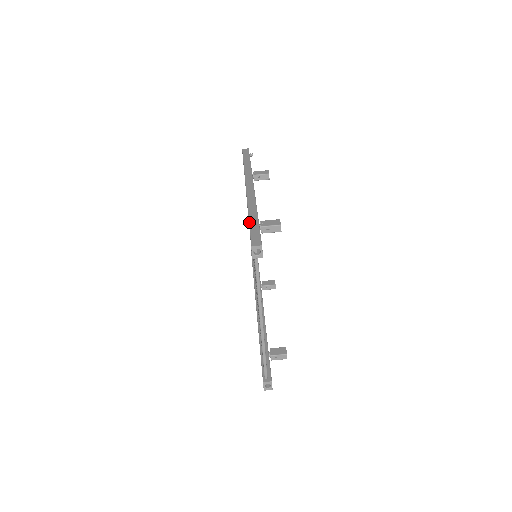
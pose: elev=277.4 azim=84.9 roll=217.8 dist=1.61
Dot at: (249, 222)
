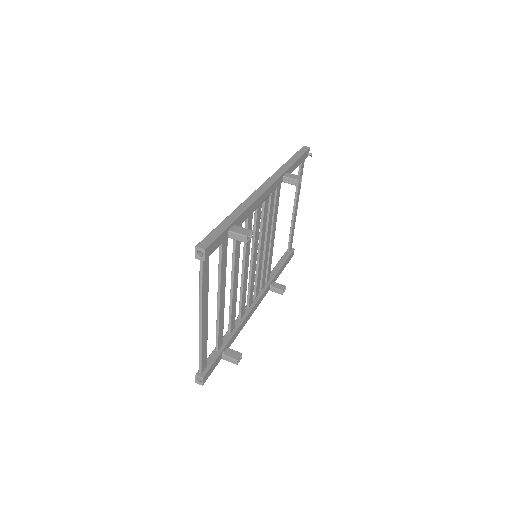
Dot at: (221, 222)
